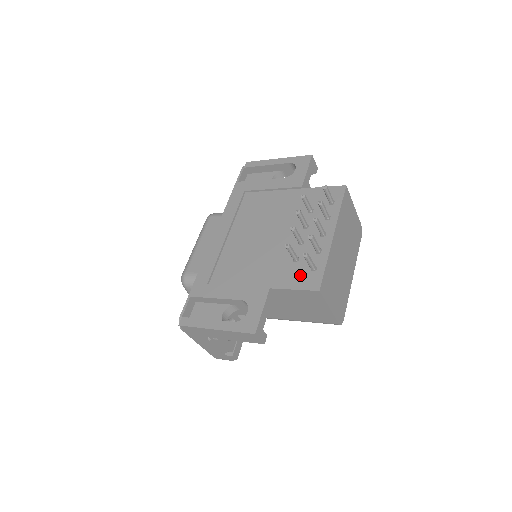
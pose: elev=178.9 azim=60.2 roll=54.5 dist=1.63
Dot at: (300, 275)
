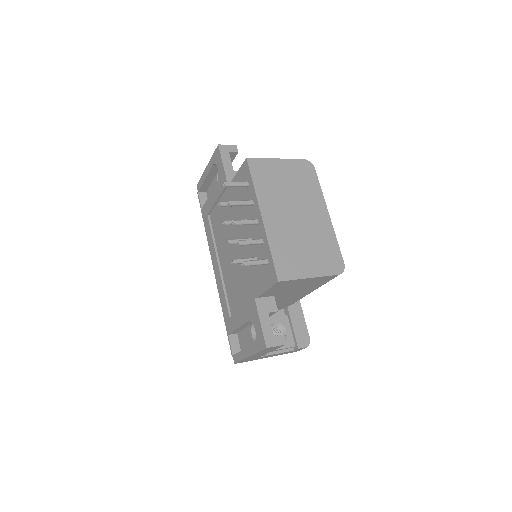
Dot at: (263, 274)
